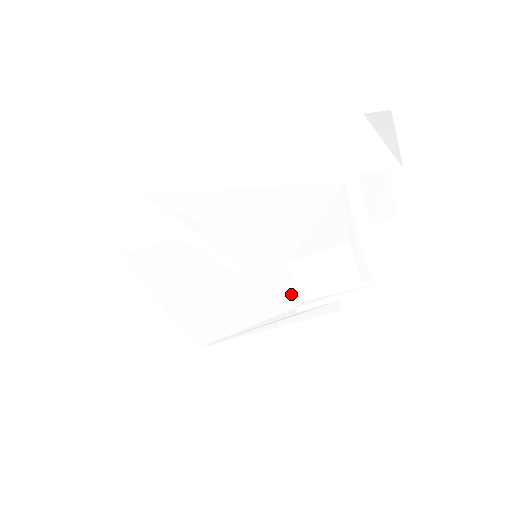
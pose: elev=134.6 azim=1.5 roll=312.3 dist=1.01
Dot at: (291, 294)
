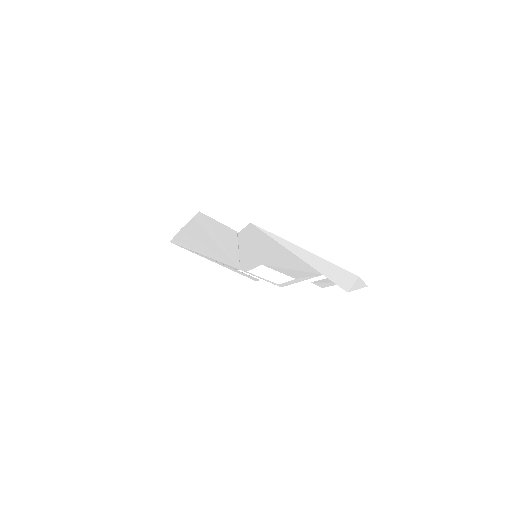
Dot at: (247, 268)
